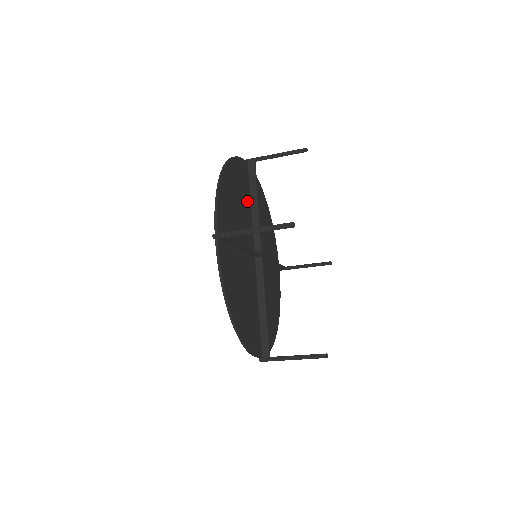
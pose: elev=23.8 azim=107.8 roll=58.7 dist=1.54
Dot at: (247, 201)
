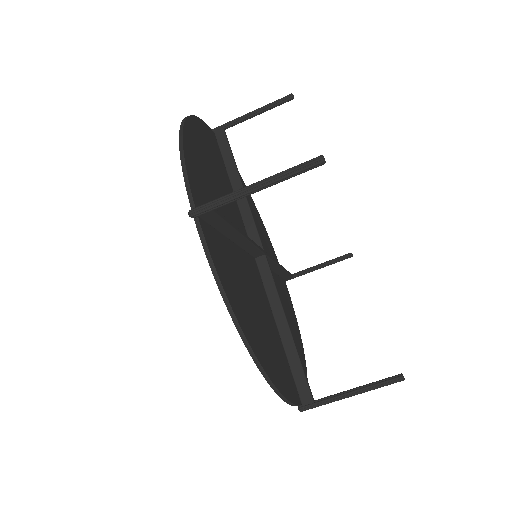
Dot at: occluded
